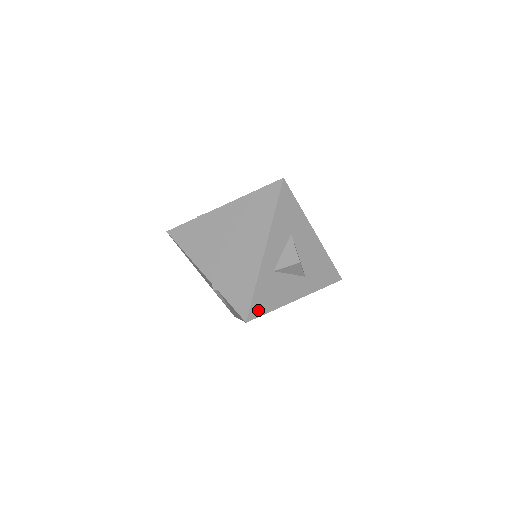
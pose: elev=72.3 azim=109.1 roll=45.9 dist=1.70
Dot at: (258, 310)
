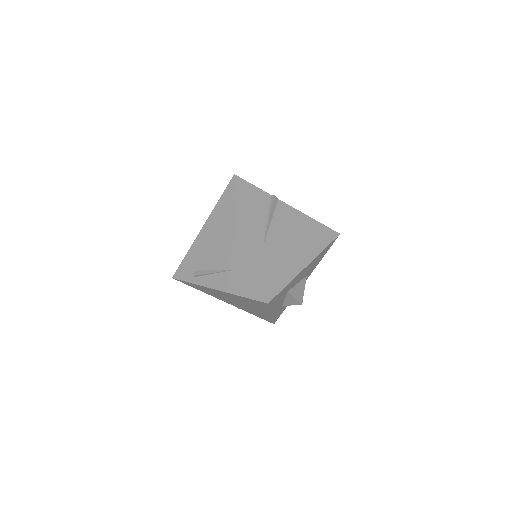
Dot at: occluded
